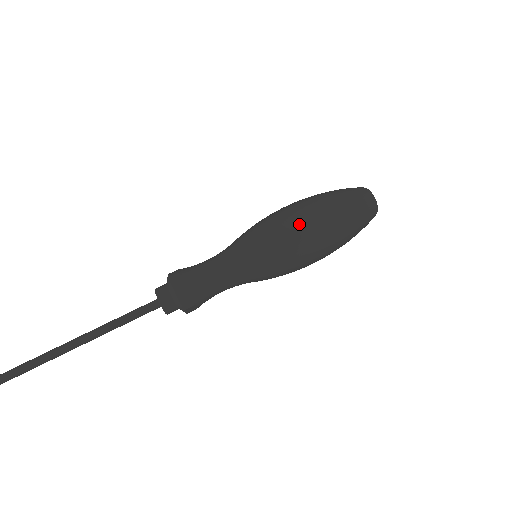
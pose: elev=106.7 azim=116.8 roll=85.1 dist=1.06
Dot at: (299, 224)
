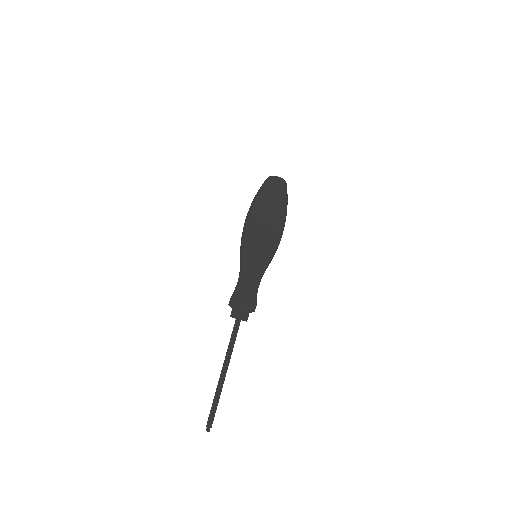
Dot at: (256, 222)
